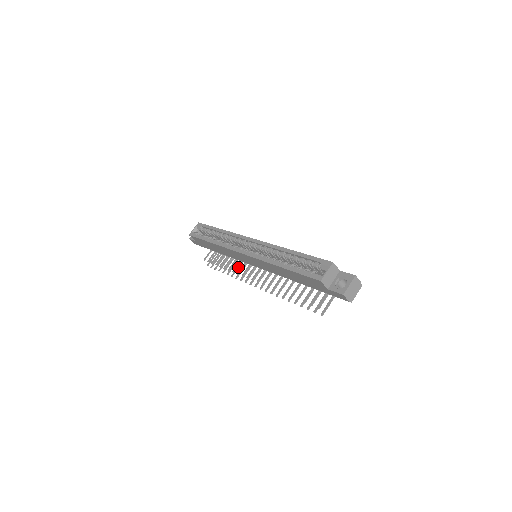
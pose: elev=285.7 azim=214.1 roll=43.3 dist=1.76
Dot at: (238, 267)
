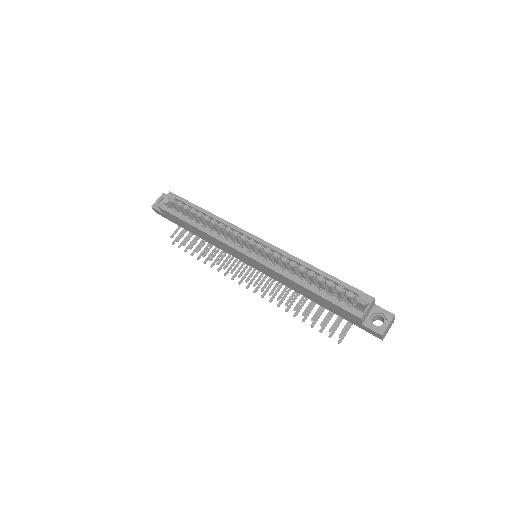
Dot at: (219, 256)
